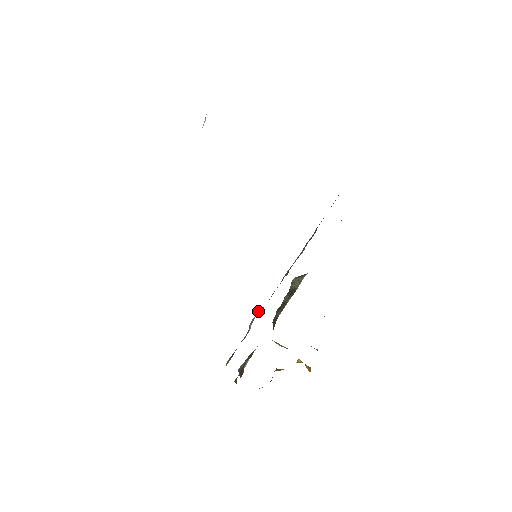
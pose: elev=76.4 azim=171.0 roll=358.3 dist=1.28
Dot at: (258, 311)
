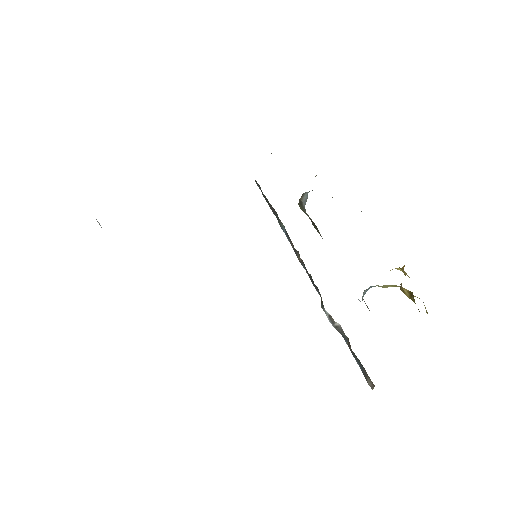
Dot at: (322, 305)
